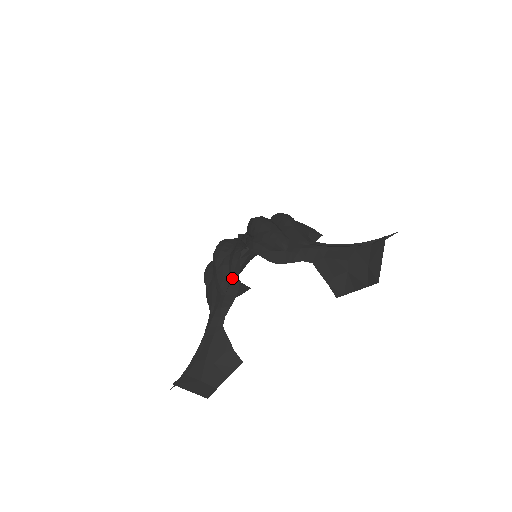
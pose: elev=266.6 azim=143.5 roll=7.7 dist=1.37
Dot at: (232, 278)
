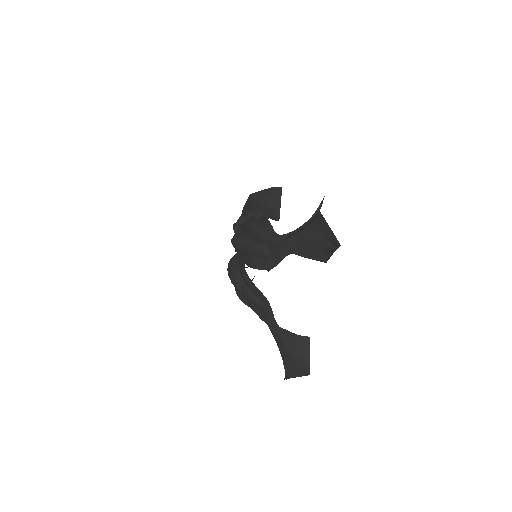
Dot at: (257, 294)
